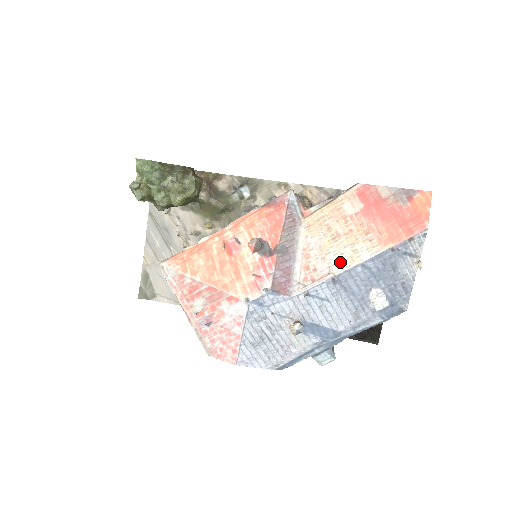
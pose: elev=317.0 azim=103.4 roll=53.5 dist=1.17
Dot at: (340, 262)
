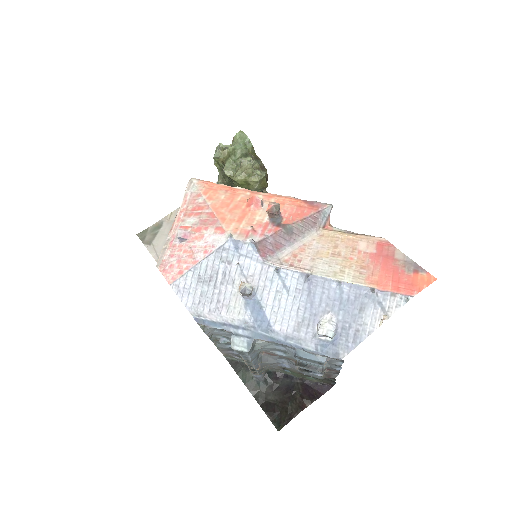
Dot at: (324, 269)
